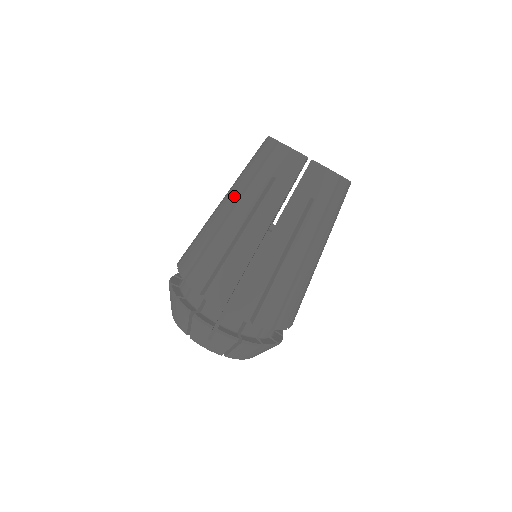
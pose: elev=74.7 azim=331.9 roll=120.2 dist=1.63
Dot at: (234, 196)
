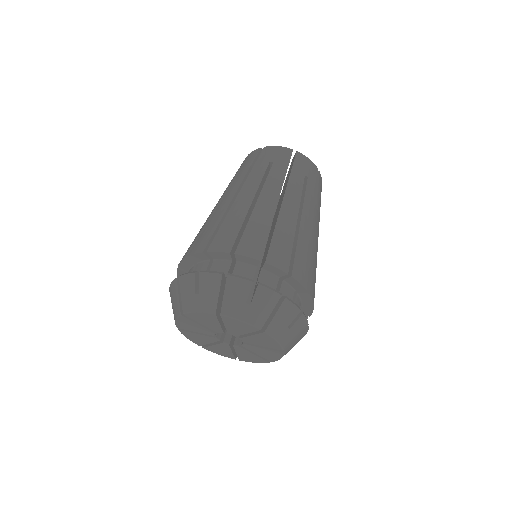
Dot at: (235, 186)
